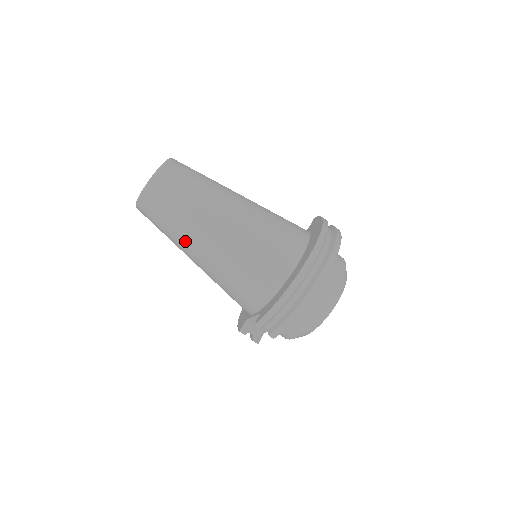
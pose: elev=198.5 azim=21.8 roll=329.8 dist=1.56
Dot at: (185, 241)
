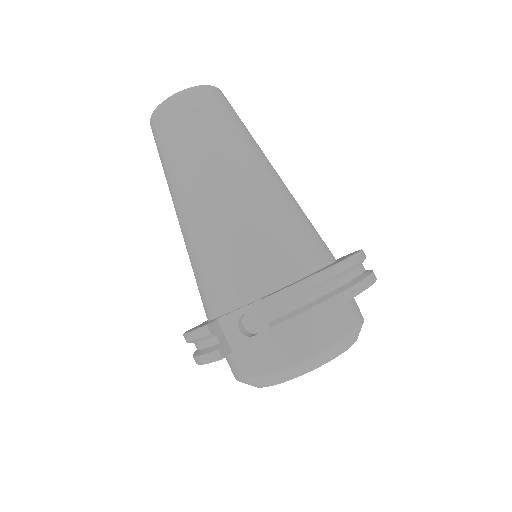
Dot at: (206, 165)
